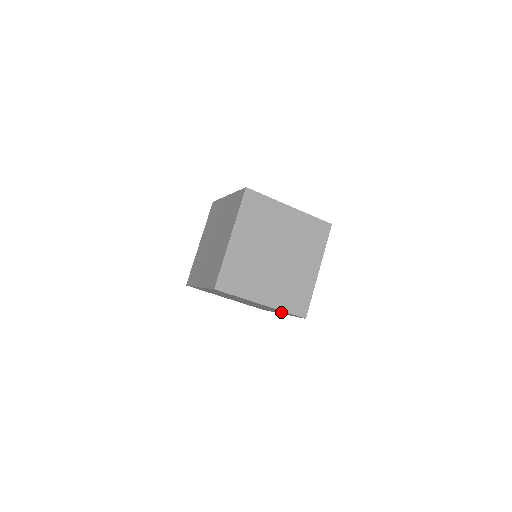
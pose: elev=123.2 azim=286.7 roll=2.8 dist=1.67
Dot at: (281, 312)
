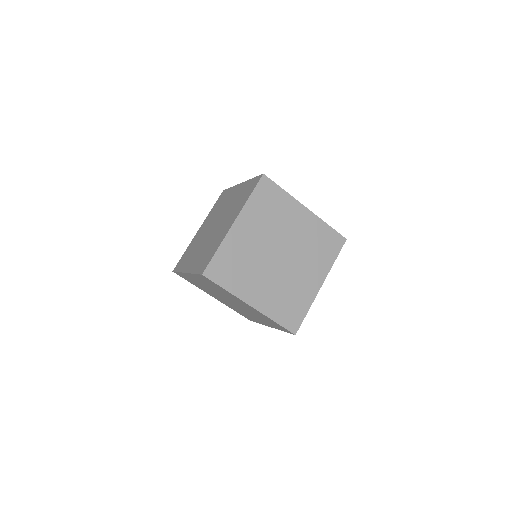
Dot at: (269, 323)
